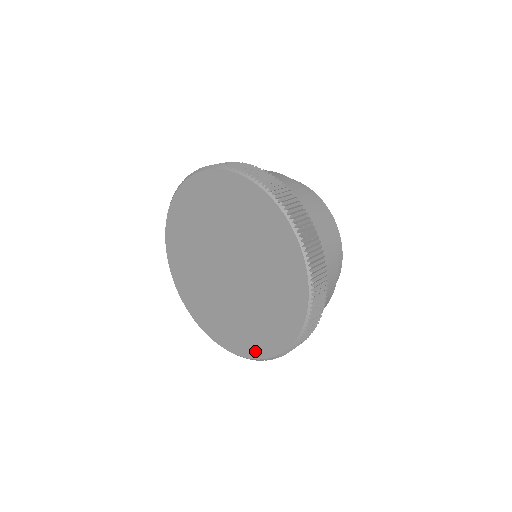
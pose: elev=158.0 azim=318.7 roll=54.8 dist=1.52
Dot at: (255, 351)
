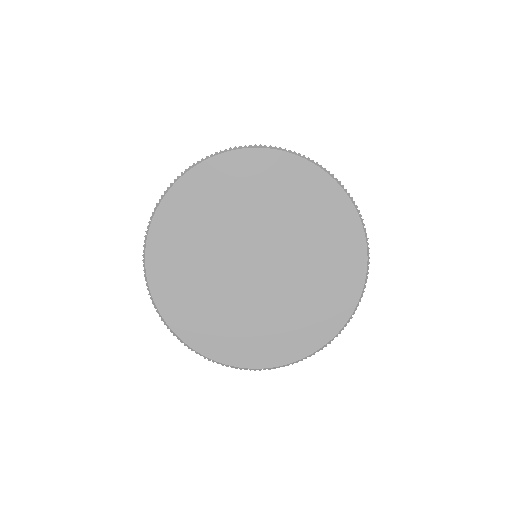
Dot at: (278, 356)
